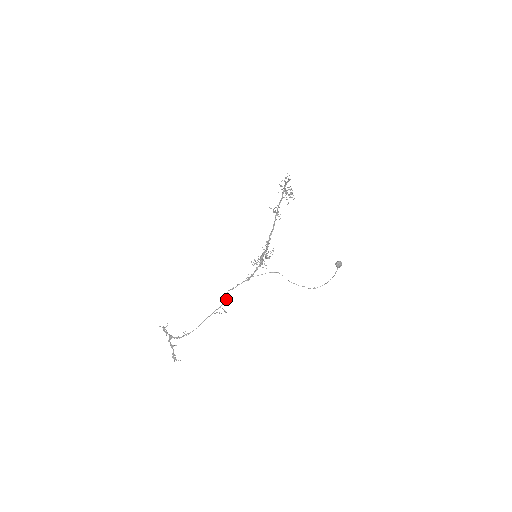
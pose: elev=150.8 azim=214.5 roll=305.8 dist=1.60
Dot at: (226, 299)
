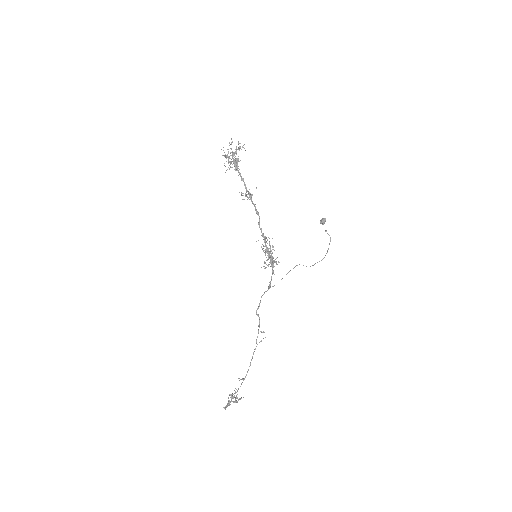
Dot at: (259, 320)
